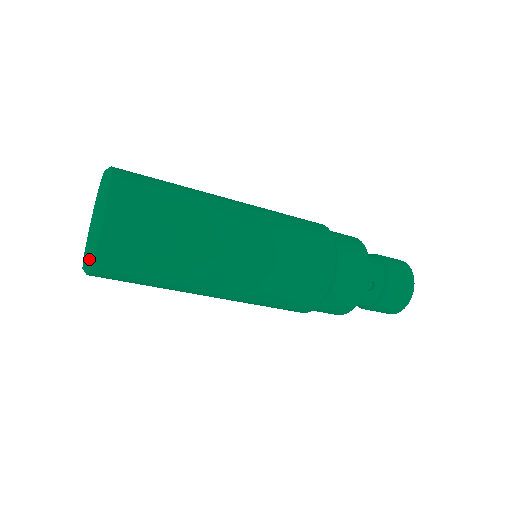
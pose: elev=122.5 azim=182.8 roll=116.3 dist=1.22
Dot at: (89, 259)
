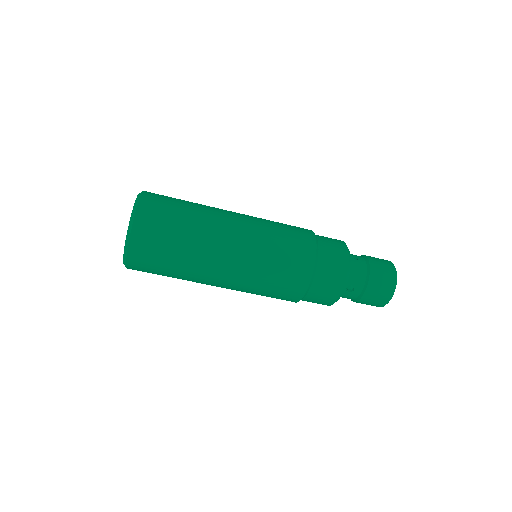
Dot at: (124, 263)
